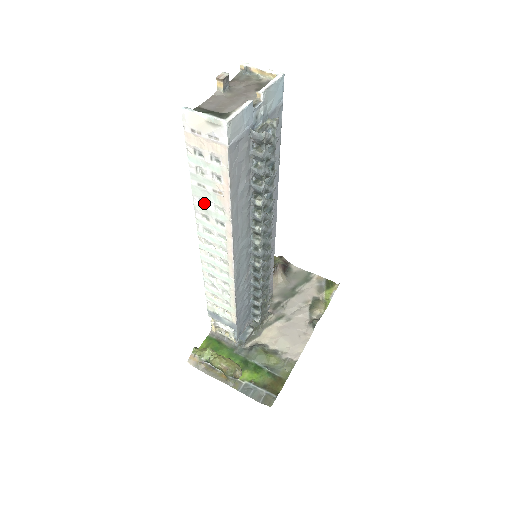
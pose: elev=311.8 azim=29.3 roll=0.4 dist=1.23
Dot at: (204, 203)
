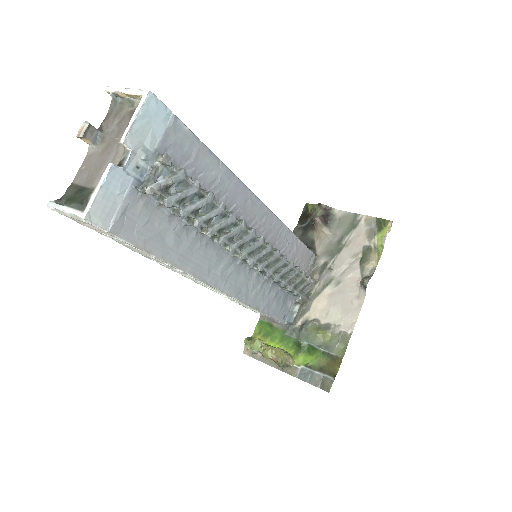
Dot at: (149, 257)
